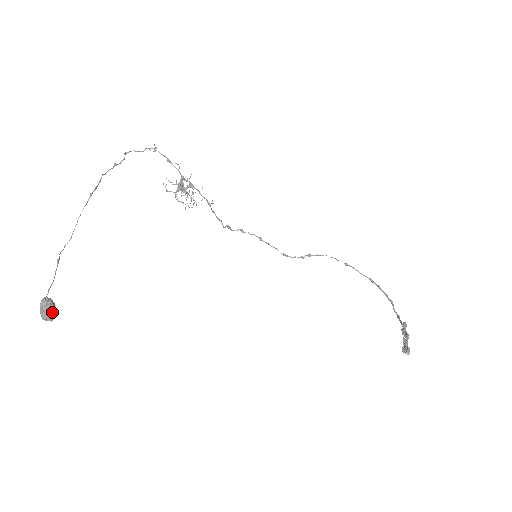
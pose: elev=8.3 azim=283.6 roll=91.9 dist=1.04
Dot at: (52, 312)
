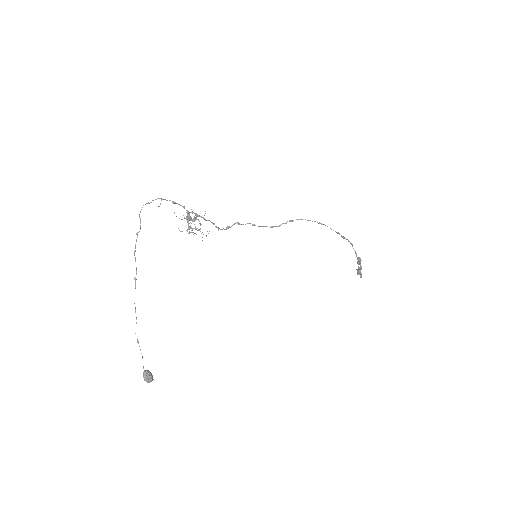
Dot at: (152, 379)
